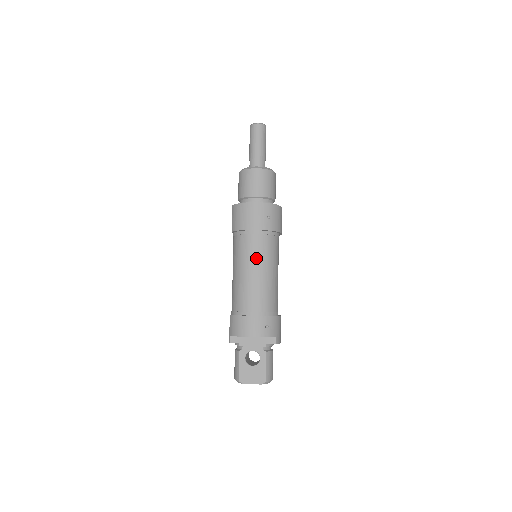
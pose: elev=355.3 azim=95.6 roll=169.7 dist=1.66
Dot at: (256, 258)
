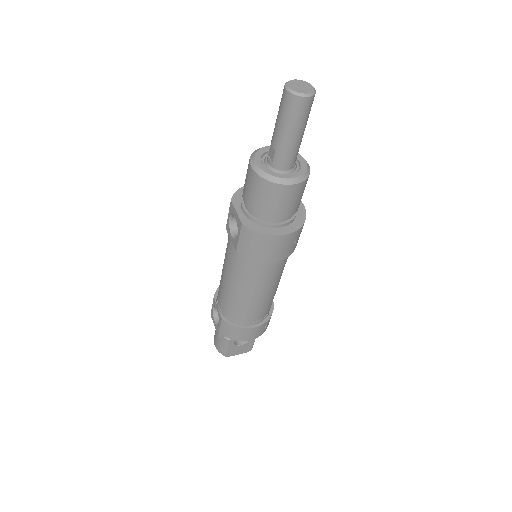
Dot at: (269, 283)
